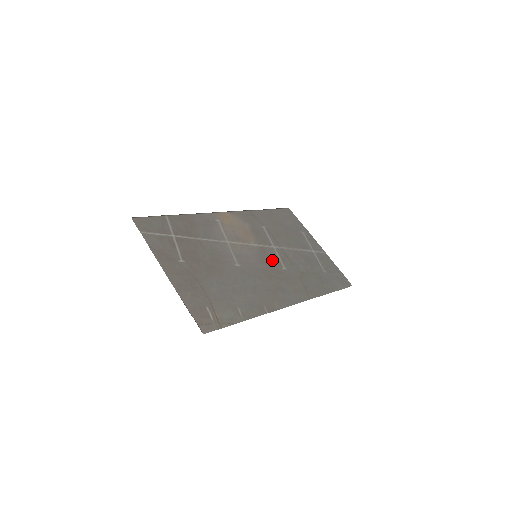
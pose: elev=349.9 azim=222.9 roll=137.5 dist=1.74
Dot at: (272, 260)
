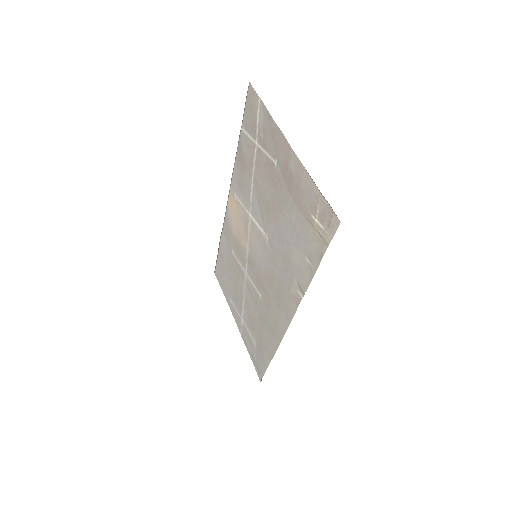
Dot at: (256, 277)
